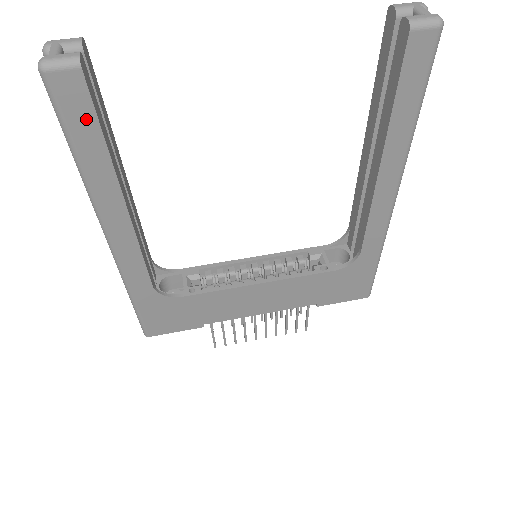
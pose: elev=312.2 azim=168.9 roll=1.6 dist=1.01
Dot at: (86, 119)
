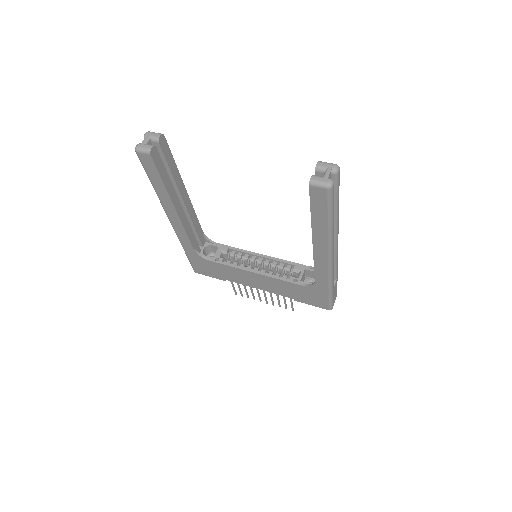
Dot at: (154, 172)
